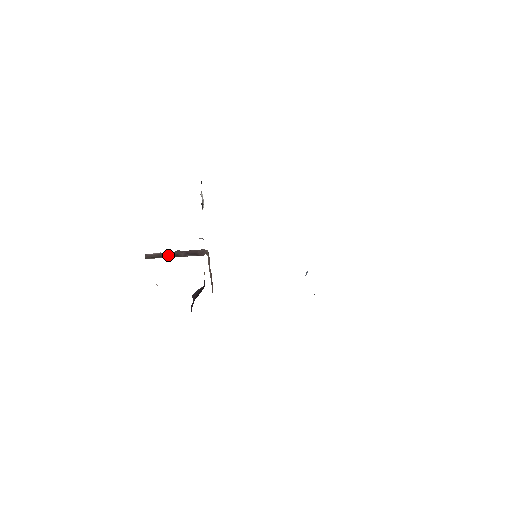
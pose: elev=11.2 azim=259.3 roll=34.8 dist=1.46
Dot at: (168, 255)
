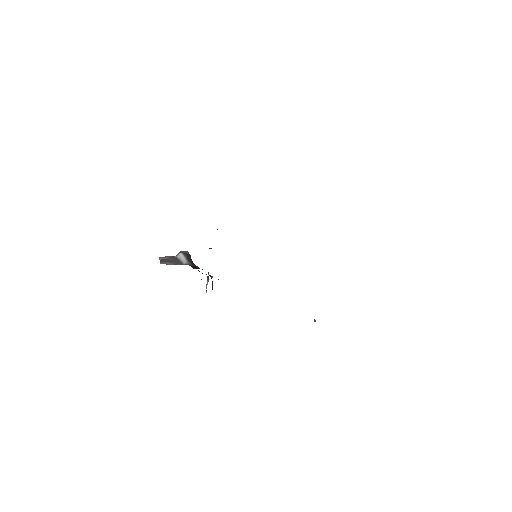
Dot at: occluded
